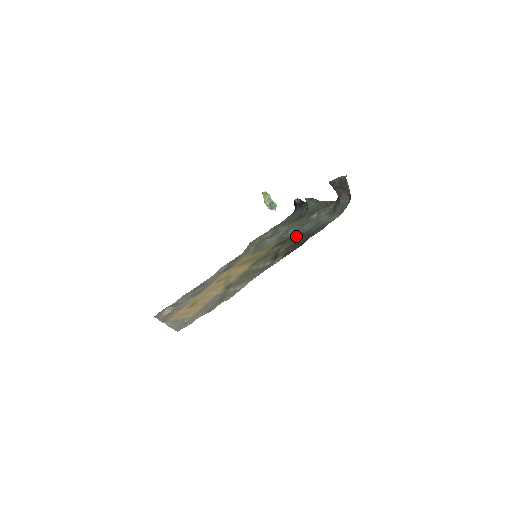
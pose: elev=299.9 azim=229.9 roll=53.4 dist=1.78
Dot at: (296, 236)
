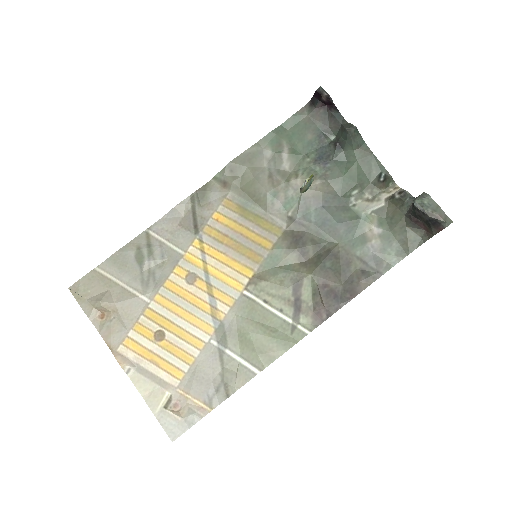
Dot at: (324, 244)
